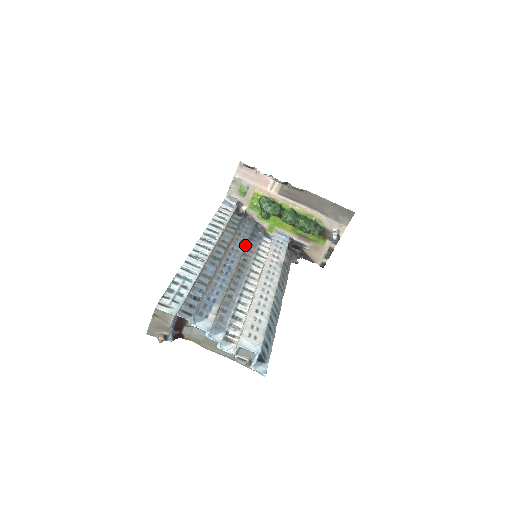
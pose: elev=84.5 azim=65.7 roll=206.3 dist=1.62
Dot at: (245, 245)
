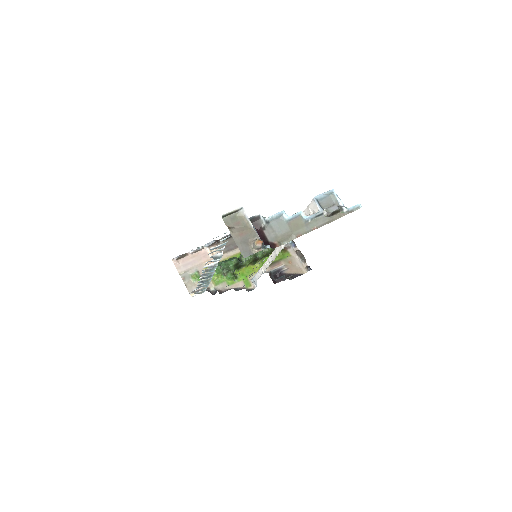
Dot at: occluded
